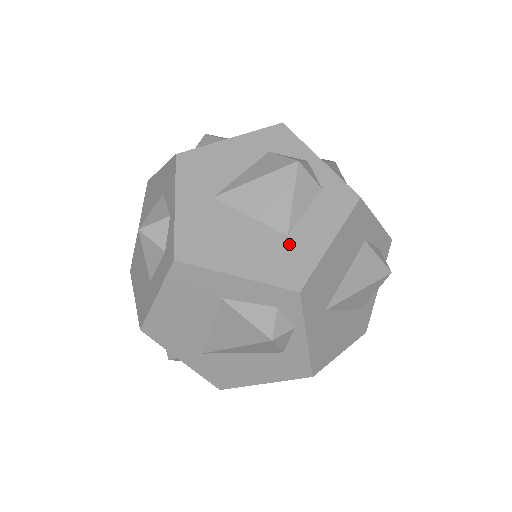
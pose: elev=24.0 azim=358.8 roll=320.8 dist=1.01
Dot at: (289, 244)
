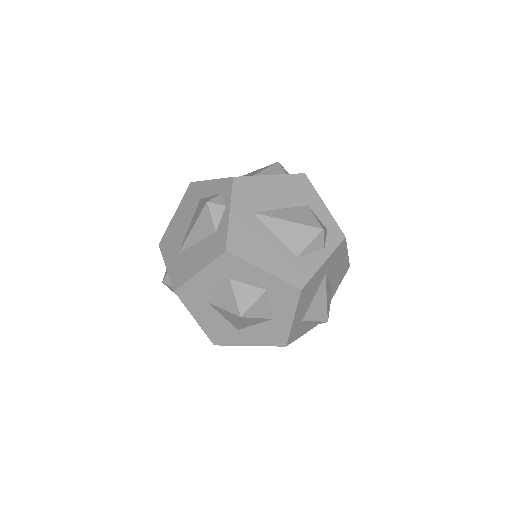
Dot at: occluded
